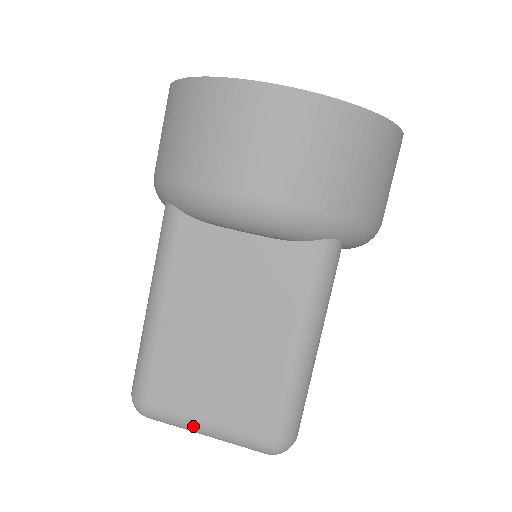
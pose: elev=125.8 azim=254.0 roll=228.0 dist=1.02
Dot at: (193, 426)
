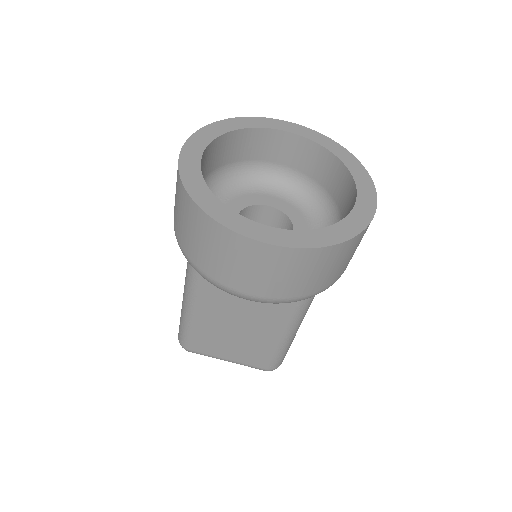
Dot at: (220, 359)
